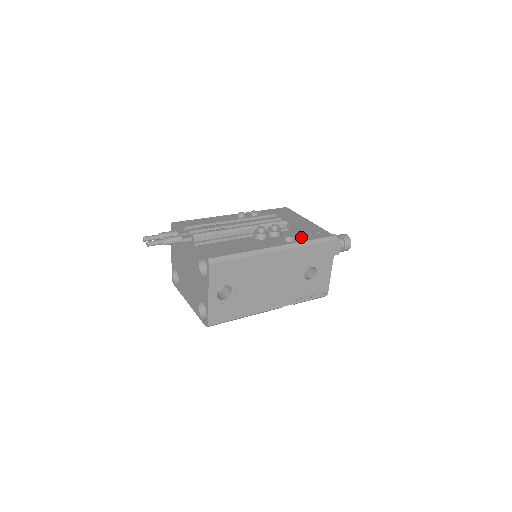
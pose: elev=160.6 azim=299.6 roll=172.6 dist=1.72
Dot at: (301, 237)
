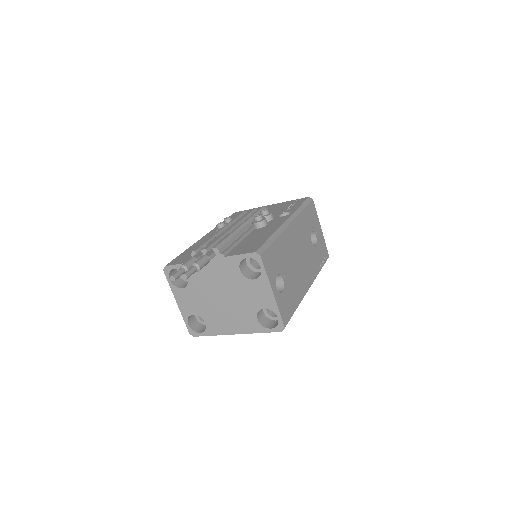
Dot at: (290, 209)
